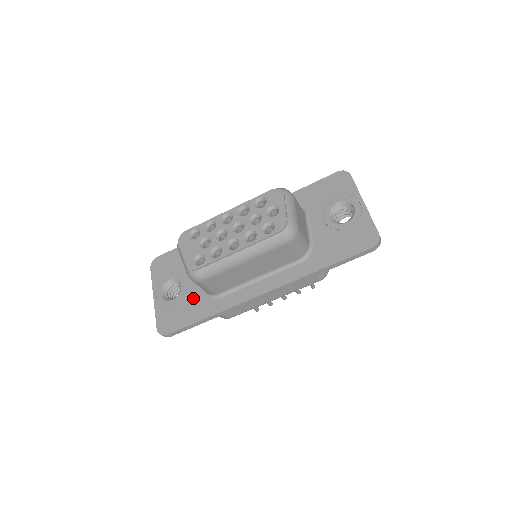
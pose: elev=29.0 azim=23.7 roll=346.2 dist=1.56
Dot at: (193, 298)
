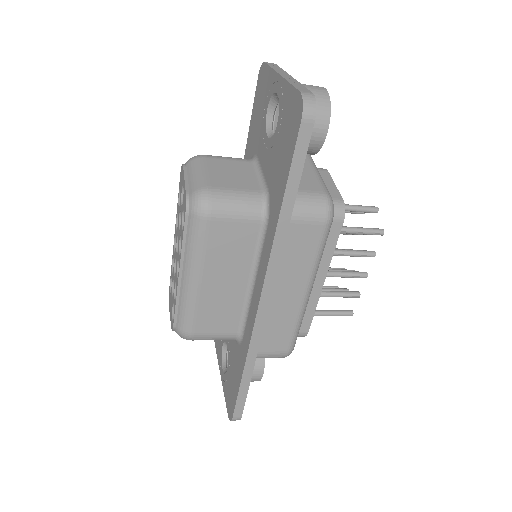
Dot at: (233, 355)
